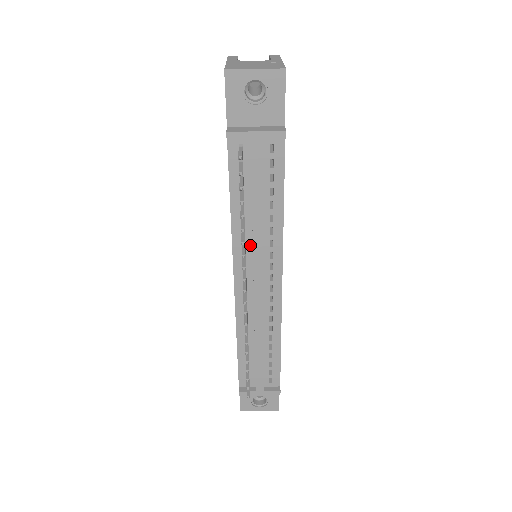
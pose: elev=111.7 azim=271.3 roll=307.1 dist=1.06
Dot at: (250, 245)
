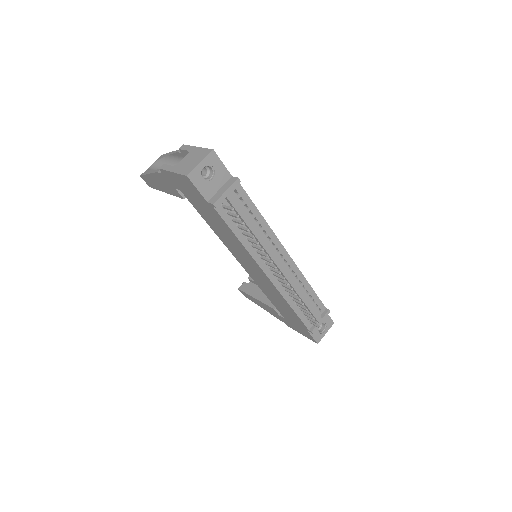
Dot at: occluded
